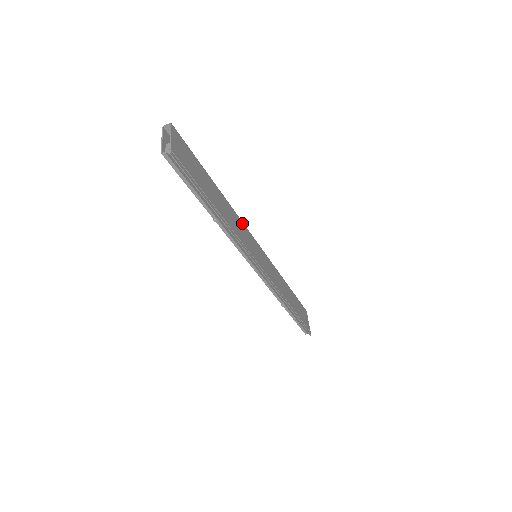
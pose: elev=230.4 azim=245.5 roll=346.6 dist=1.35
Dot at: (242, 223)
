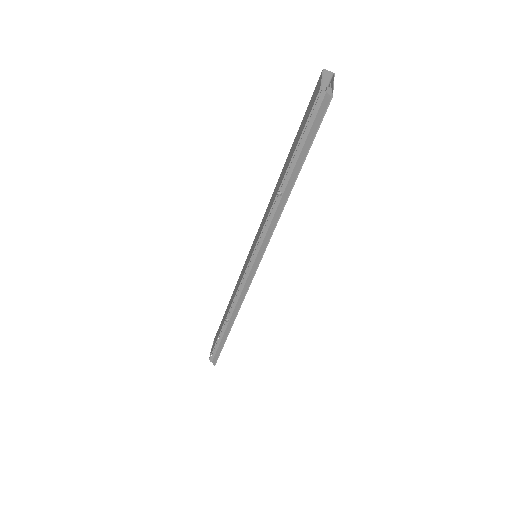
Dot at: occluded
